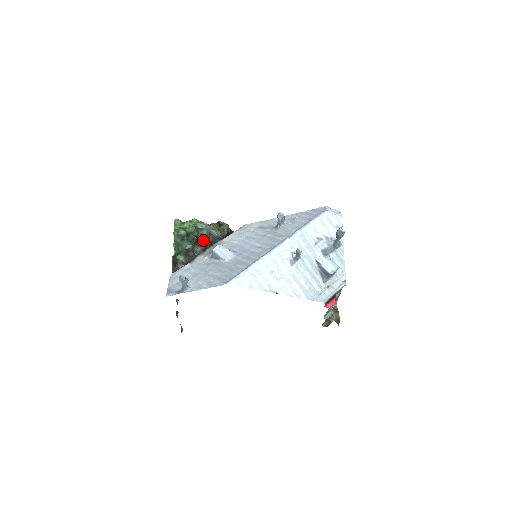
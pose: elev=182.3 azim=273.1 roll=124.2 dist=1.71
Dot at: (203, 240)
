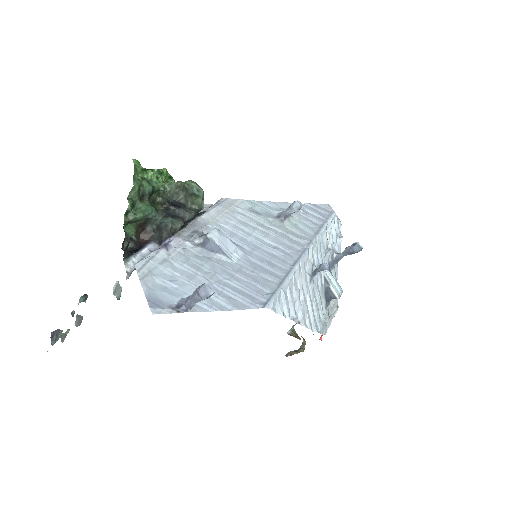
Dot at: (180, 211)
